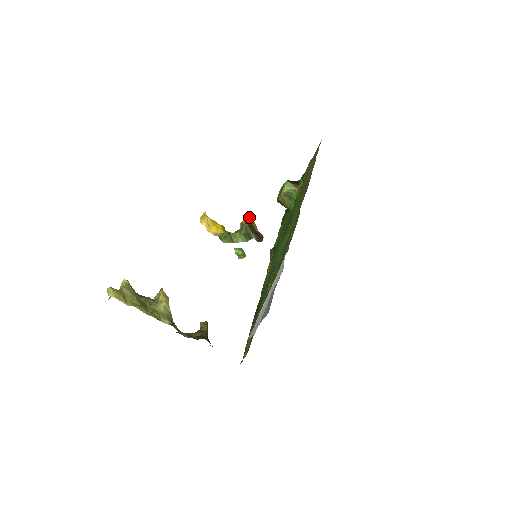
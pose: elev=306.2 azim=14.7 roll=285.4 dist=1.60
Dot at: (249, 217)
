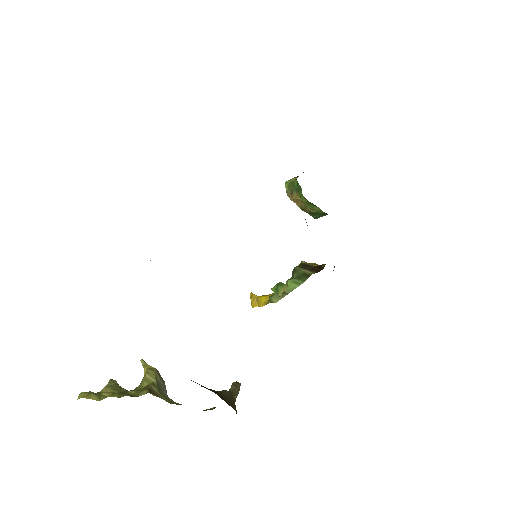
Dot at: (301, 261)
